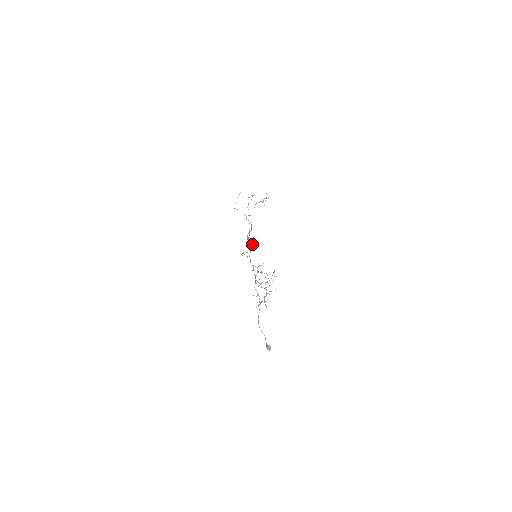
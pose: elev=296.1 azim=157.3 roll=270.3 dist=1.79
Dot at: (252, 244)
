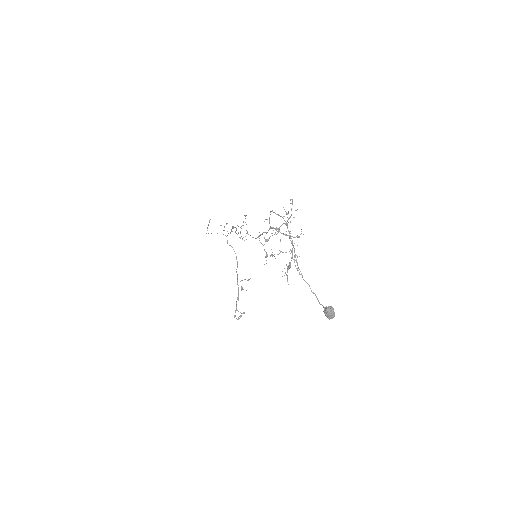
Dot at: occluded
